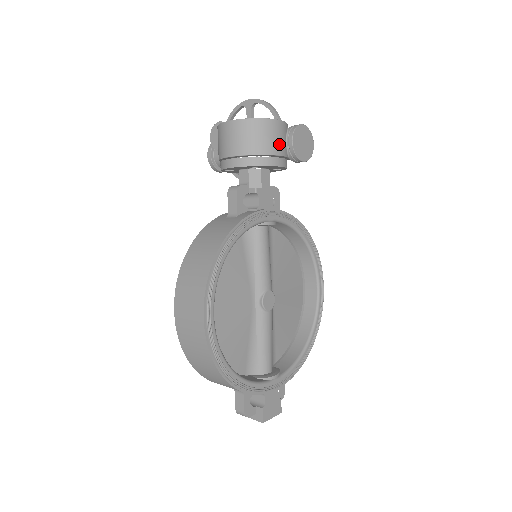
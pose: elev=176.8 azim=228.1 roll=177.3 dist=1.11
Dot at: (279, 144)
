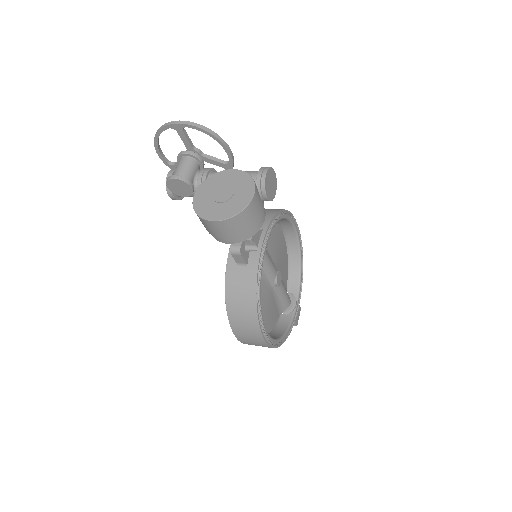
Dot at: (260, 209)
